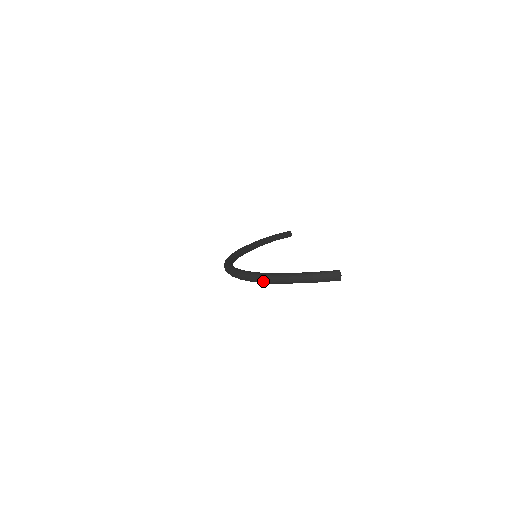
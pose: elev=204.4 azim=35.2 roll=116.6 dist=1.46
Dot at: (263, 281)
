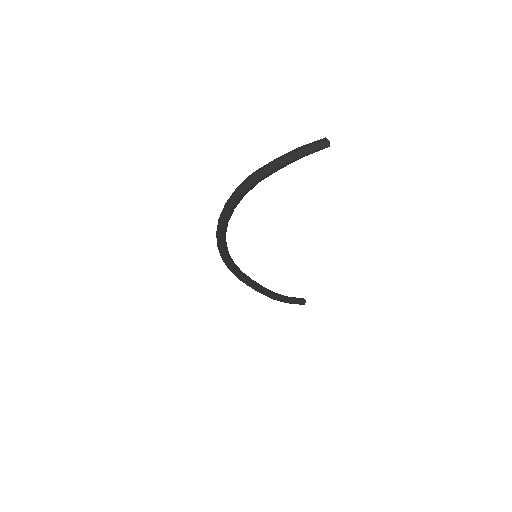
Dot at: (249, 181)
